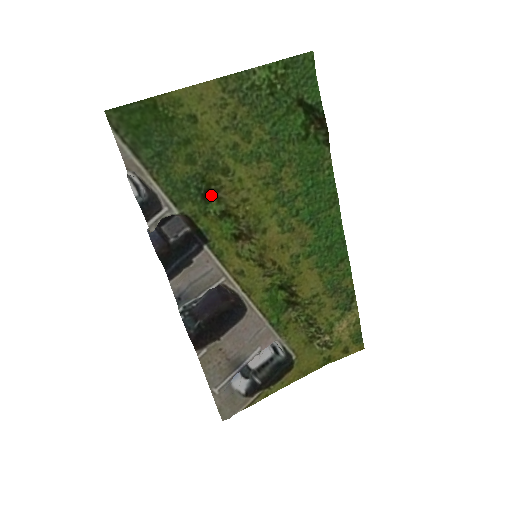
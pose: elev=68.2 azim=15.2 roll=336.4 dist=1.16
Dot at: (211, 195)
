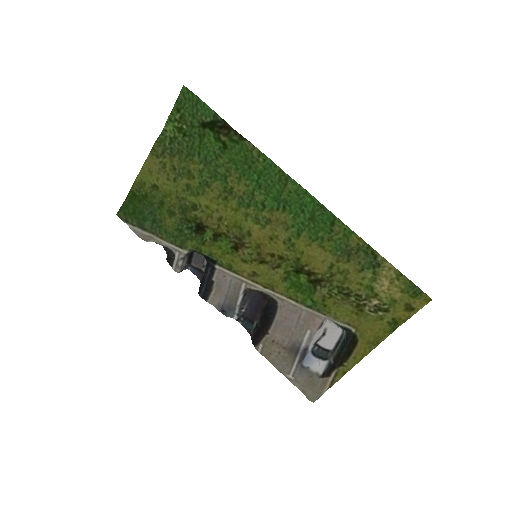
Dot at: (203, 227)
